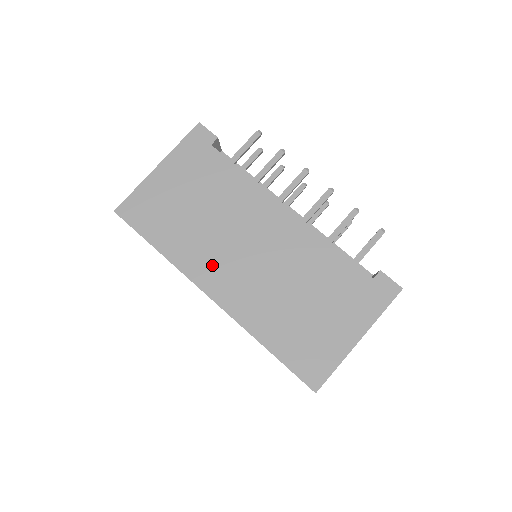
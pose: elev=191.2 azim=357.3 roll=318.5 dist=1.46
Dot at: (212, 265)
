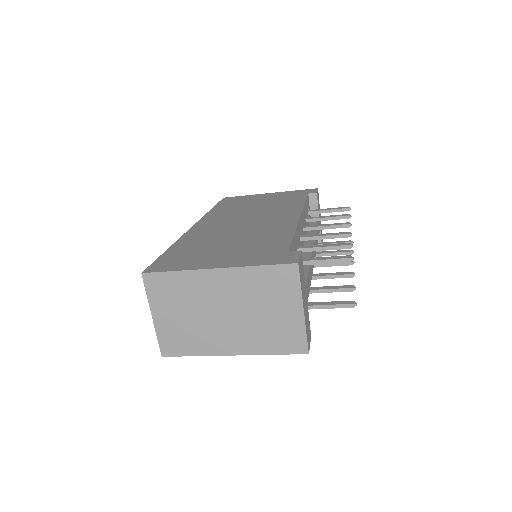
Dot at: (220, 219)
